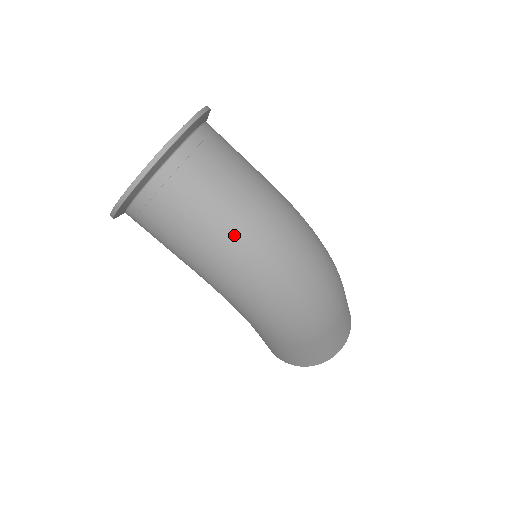
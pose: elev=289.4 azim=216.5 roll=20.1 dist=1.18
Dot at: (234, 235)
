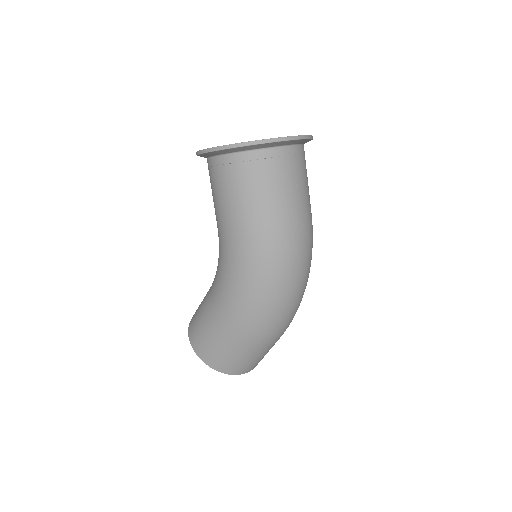
Dot at: (291, 223)
